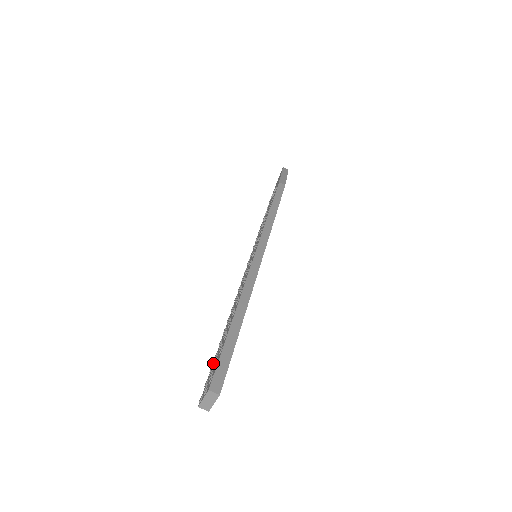
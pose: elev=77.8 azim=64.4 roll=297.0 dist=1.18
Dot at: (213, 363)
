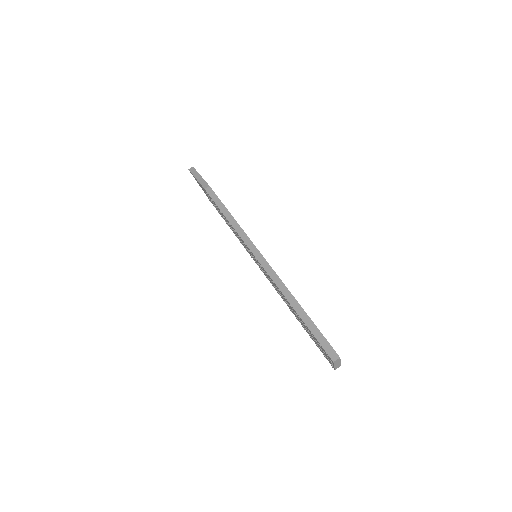
Dot at: occluded
